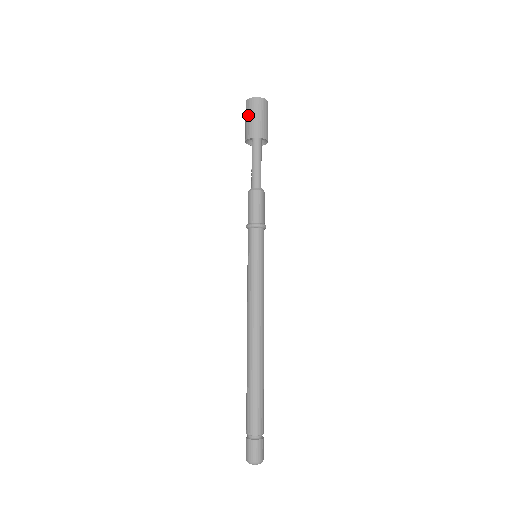
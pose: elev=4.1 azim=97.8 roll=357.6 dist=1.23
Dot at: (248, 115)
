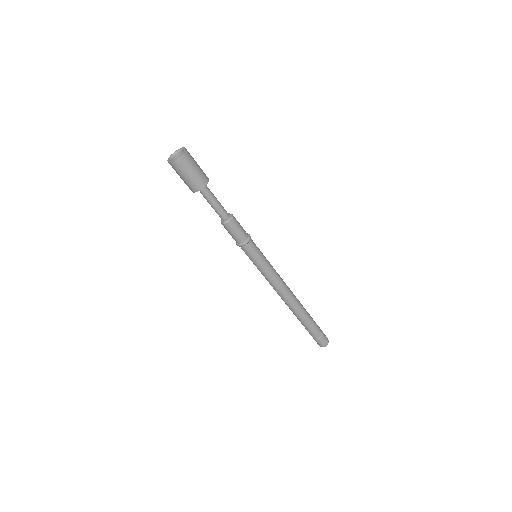
Dot at: (177, 173)
